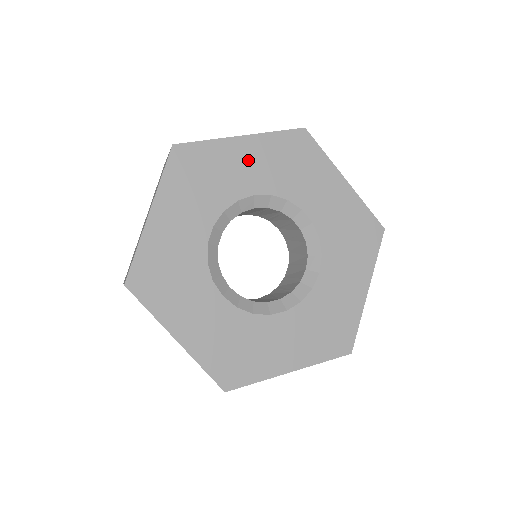
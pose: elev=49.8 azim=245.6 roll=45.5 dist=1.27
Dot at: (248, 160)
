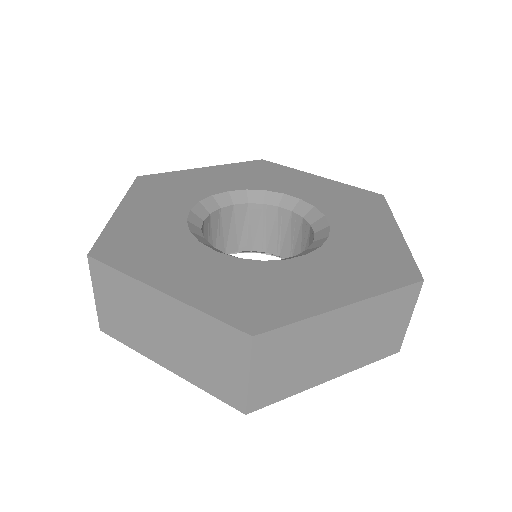
Dot at: (214, 176)
